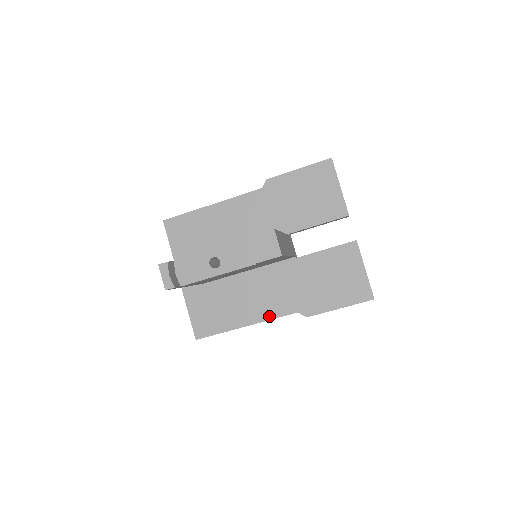
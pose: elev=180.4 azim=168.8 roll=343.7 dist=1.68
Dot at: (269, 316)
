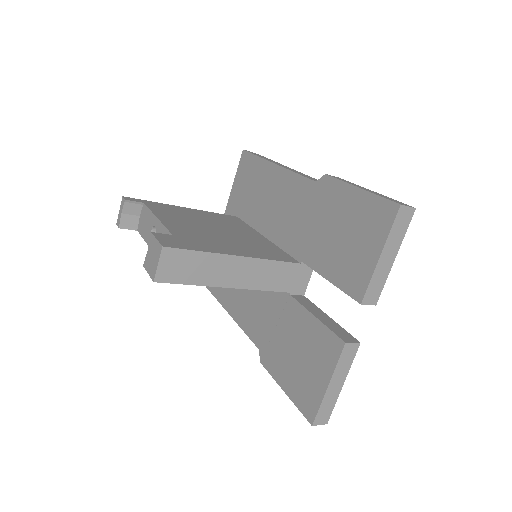
Dot at: (243, 325)
